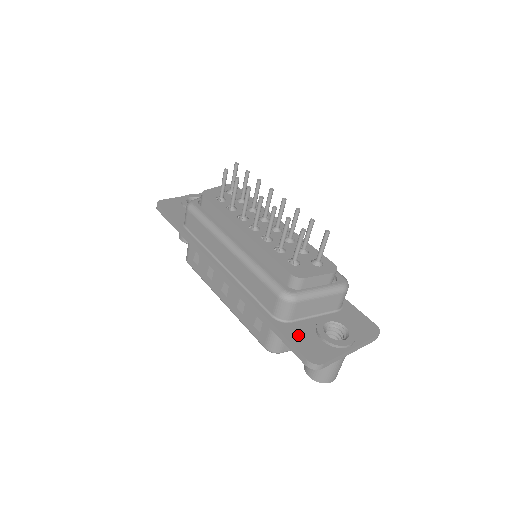
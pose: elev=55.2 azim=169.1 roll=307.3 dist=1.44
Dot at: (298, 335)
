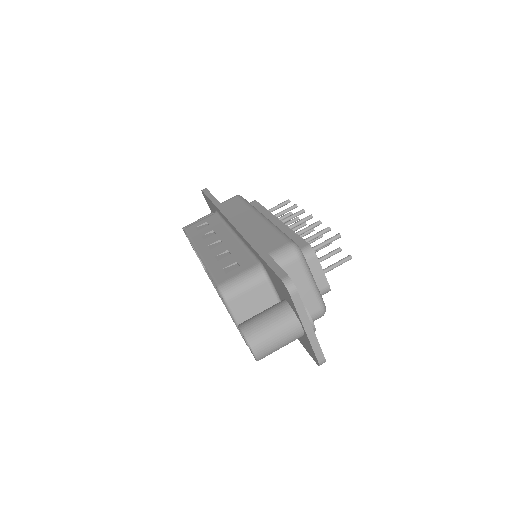
Dot at: occluded
